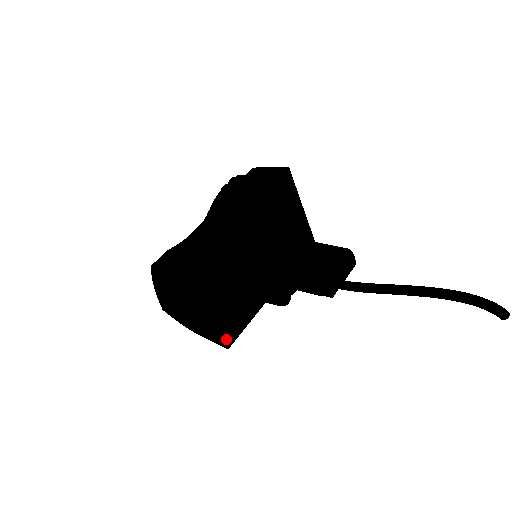
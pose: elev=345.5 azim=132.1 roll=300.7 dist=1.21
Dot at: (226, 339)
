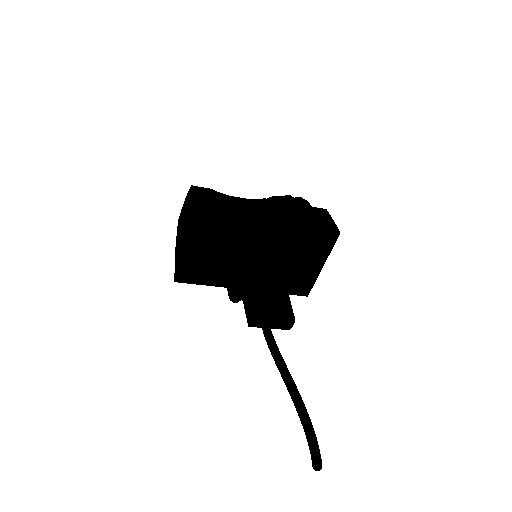
Dot at: (180, 275)
